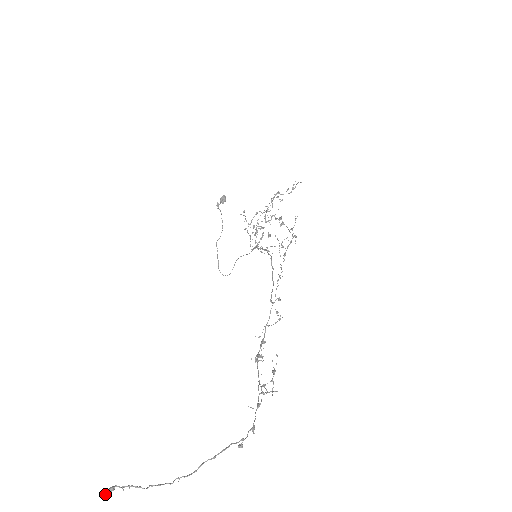
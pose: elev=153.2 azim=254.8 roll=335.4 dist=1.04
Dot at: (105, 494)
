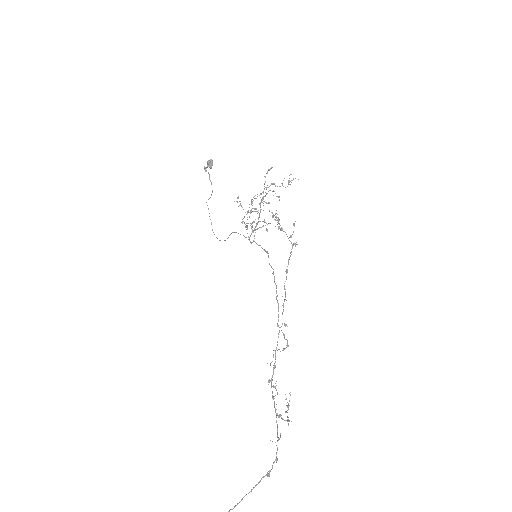
Dot at: out of frame
